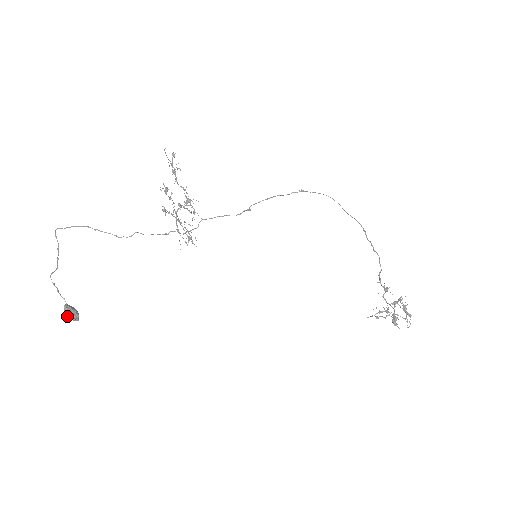
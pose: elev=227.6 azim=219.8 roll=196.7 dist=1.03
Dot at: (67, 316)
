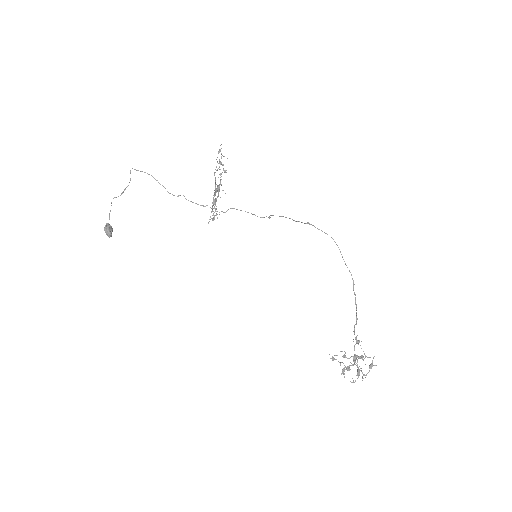
Dot at: (105, 231)
